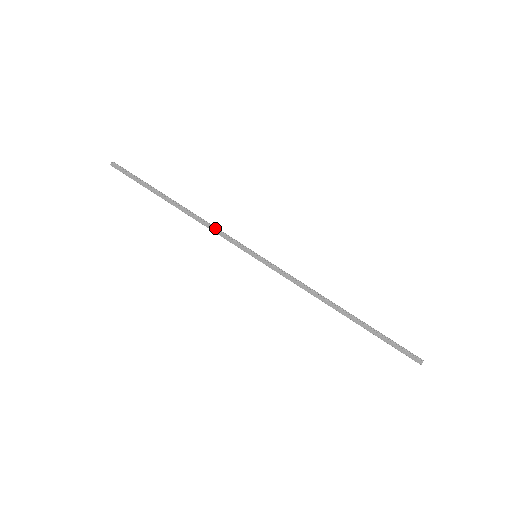
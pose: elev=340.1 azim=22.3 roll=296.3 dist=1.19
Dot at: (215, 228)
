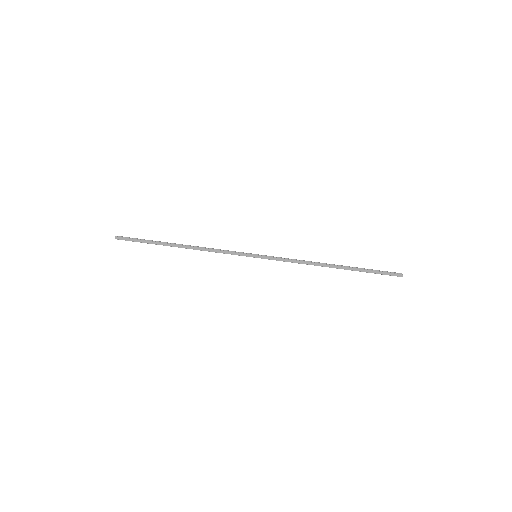
Dot at: (217, 249)
